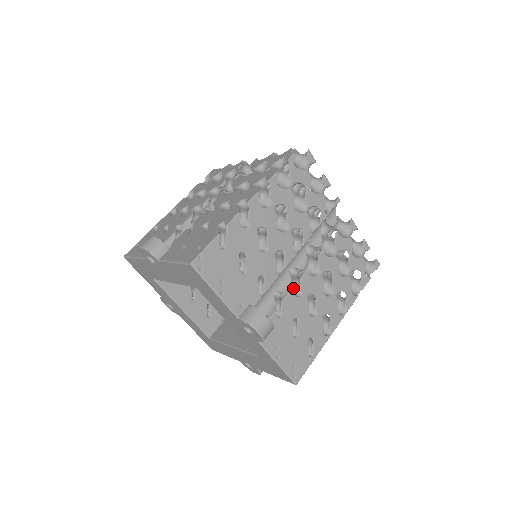
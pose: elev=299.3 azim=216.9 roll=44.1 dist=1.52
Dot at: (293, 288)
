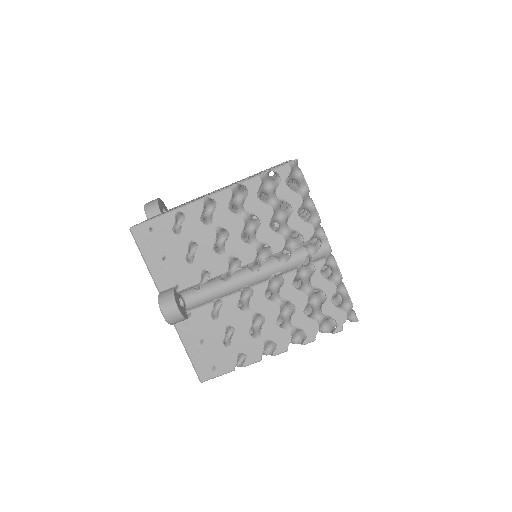
Dot at: occluded
